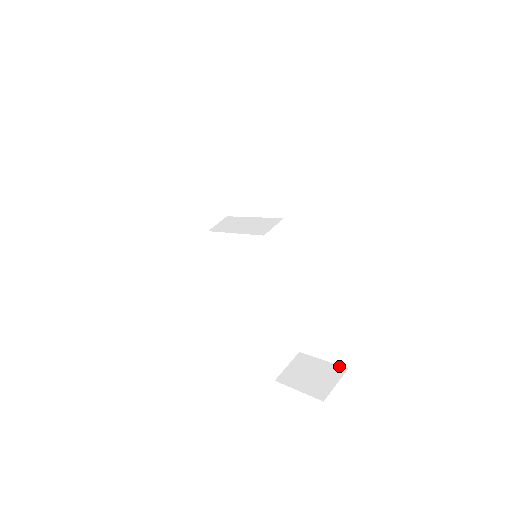
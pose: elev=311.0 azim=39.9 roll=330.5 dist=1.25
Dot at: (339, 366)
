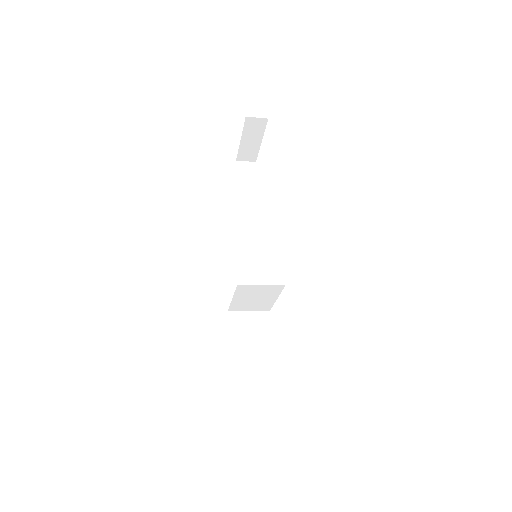
Dot at: occluded
